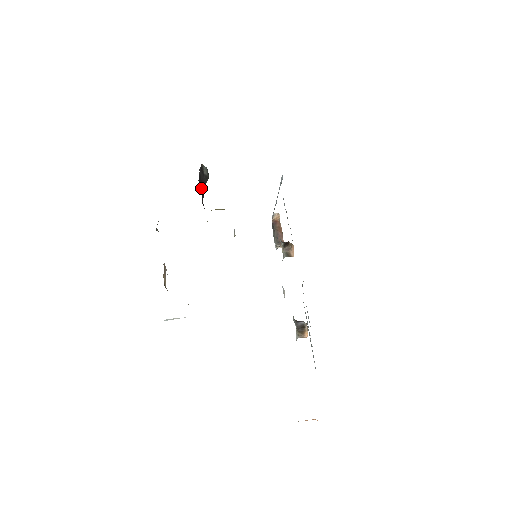
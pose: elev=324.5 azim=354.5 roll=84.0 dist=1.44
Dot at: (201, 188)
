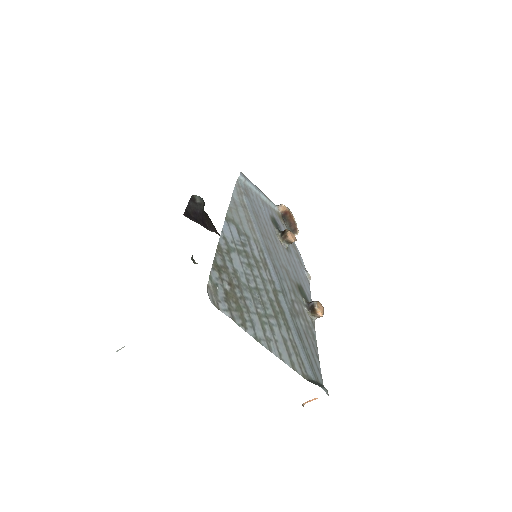
Dot at: (196, 216)
